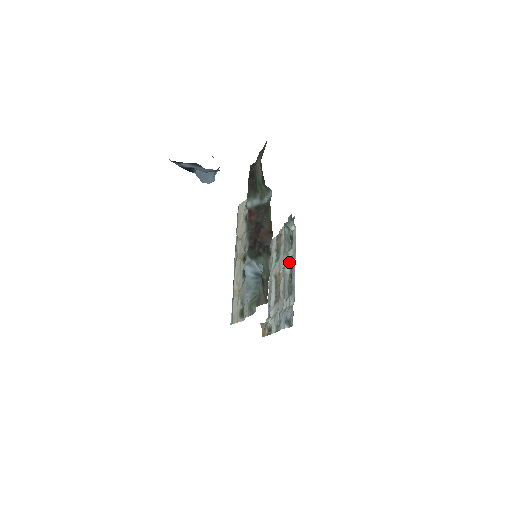
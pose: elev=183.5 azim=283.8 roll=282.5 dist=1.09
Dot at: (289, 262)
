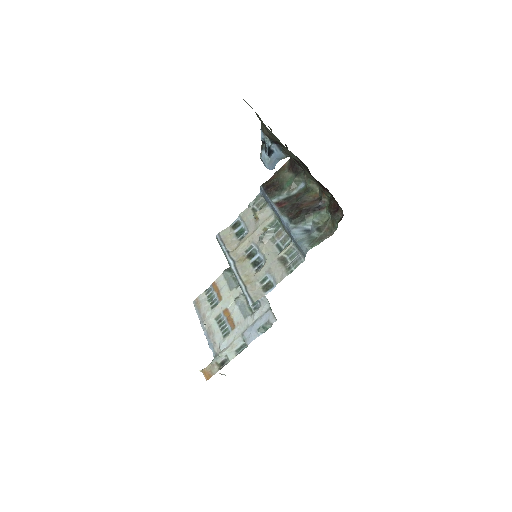
Dot at: occluded
